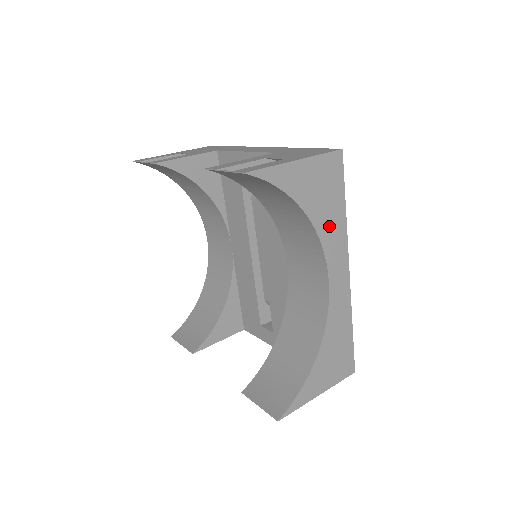
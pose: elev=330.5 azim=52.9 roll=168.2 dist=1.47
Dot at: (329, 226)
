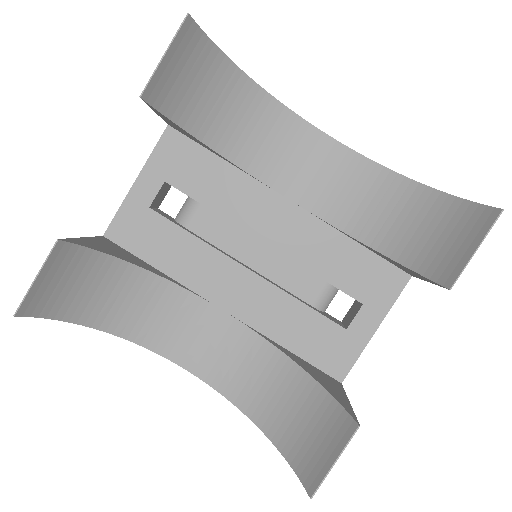
Dot at: occluded
